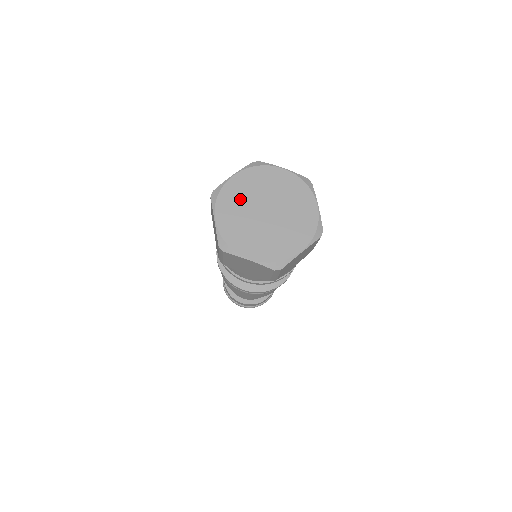
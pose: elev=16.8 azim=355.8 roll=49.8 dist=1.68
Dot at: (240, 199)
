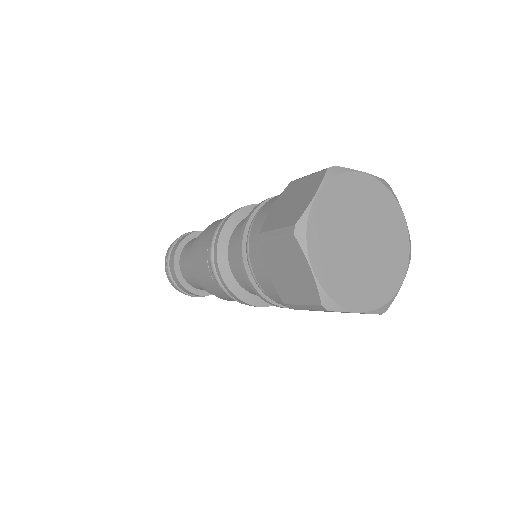
Dot at: (331, 231)
